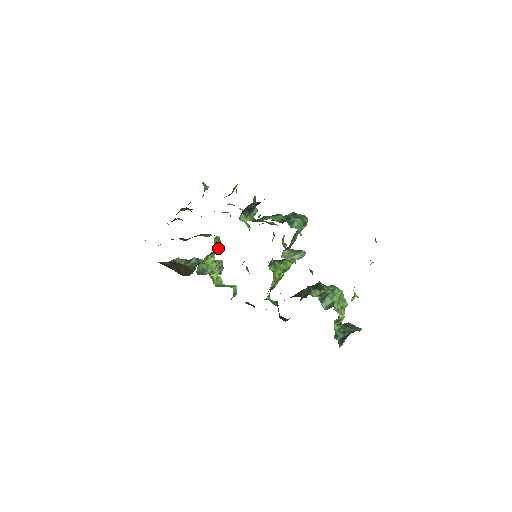
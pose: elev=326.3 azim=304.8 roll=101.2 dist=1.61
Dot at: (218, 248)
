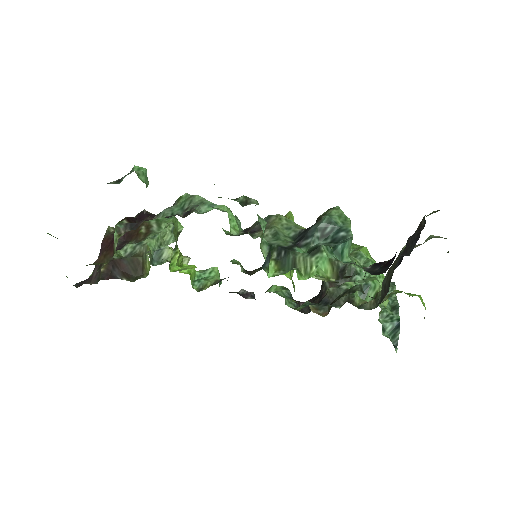
Dot at: (178, 234)
